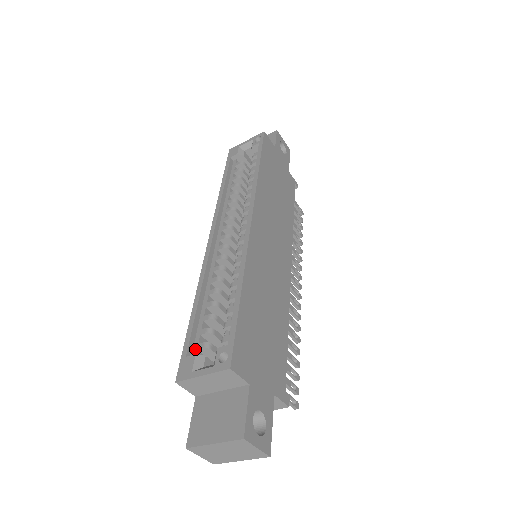
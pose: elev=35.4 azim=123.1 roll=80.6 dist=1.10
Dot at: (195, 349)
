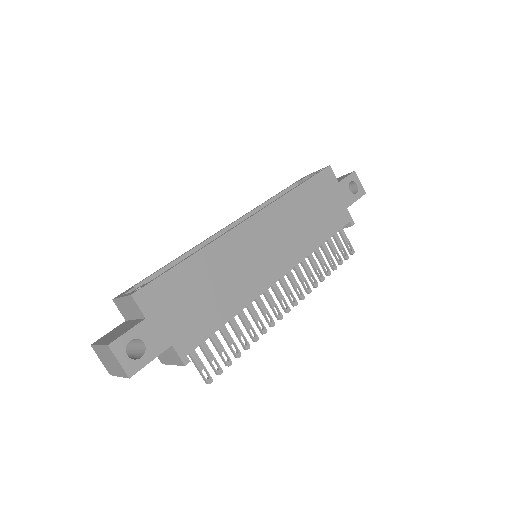
Dot at: occluded
